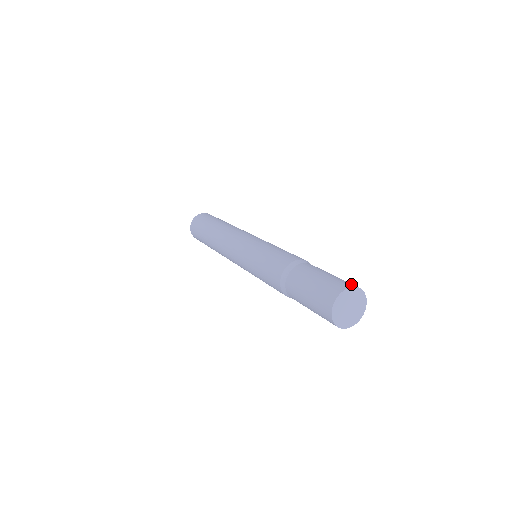
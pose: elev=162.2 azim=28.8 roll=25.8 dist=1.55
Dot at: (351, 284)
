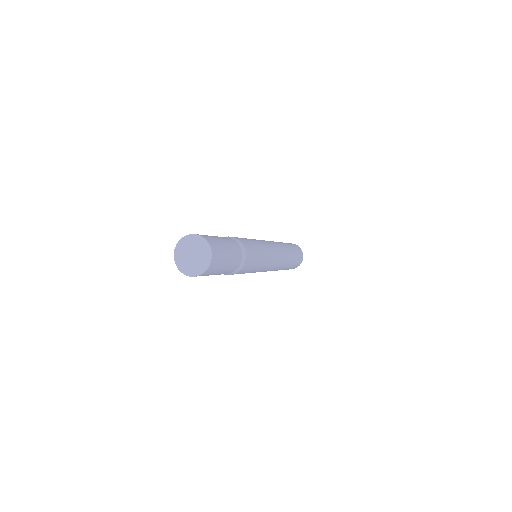
Dot at: (210, 240)
